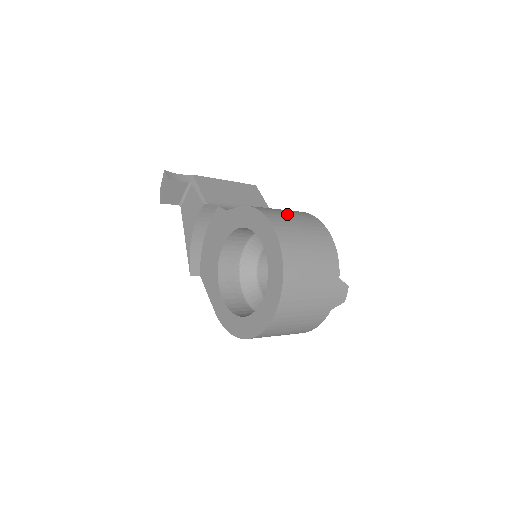
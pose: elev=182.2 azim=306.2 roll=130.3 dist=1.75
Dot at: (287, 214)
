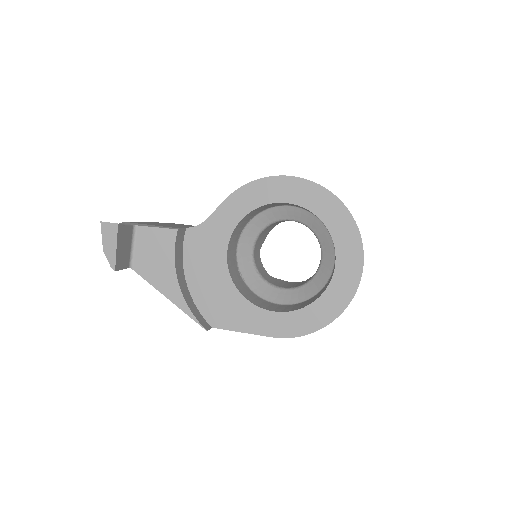
Dot at: occluded
